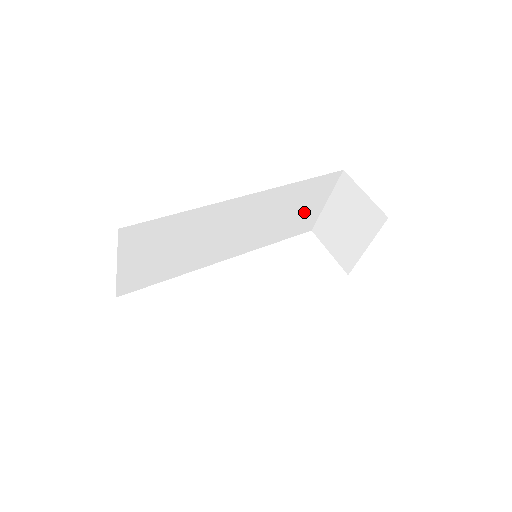
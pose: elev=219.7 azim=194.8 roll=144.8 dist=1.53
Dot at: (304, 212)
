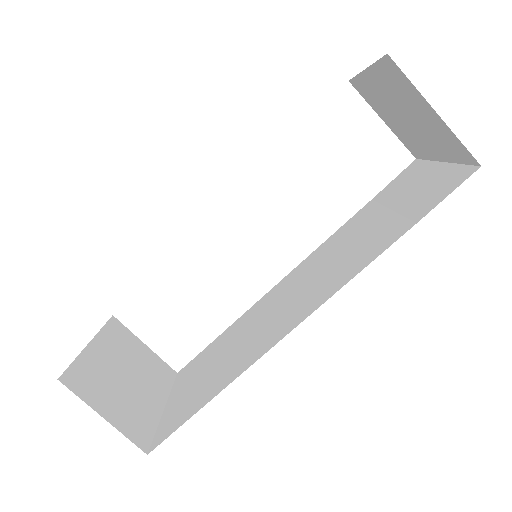
Dot at: occluded
